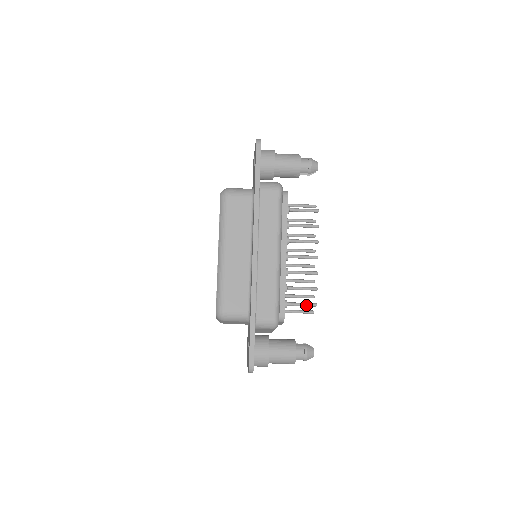
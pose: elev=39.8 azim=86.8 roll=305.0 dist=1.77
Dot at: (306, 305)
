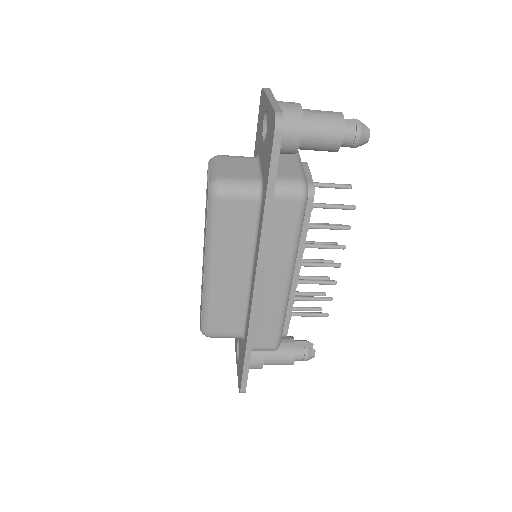
Dot at: (315, 316)
